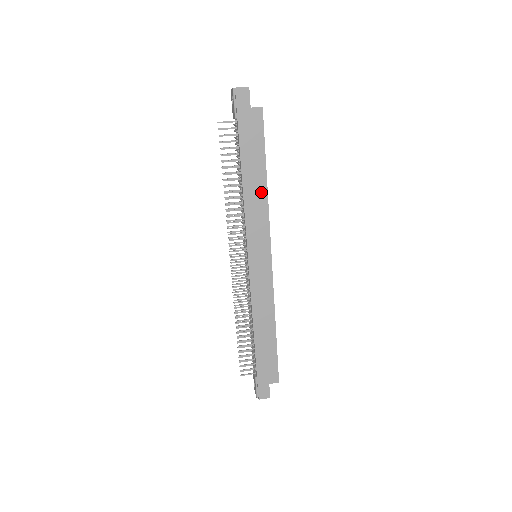
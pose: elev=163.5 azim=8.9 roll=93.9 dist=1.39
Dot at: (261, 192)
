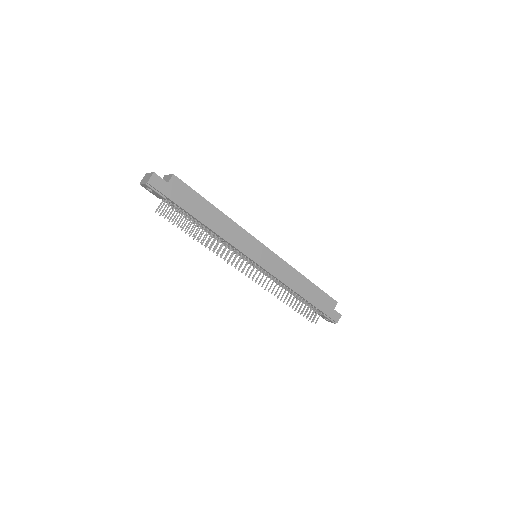
Dot at: (224, 221)
